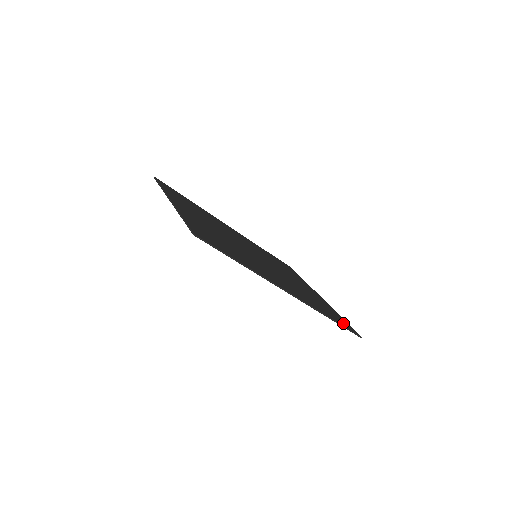
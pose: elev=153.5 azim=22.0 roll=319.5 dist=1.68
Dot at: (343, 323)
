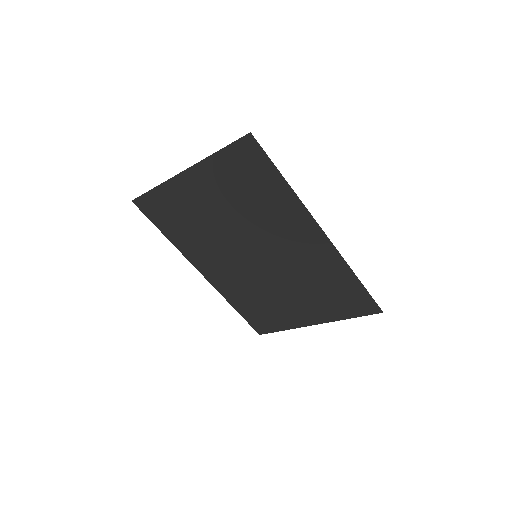
Dot at: (361, 300)
